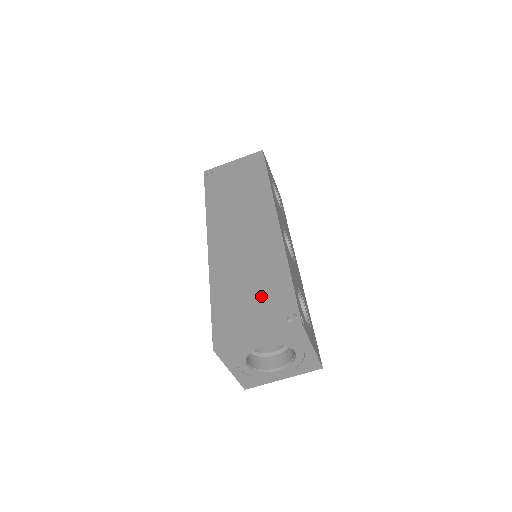
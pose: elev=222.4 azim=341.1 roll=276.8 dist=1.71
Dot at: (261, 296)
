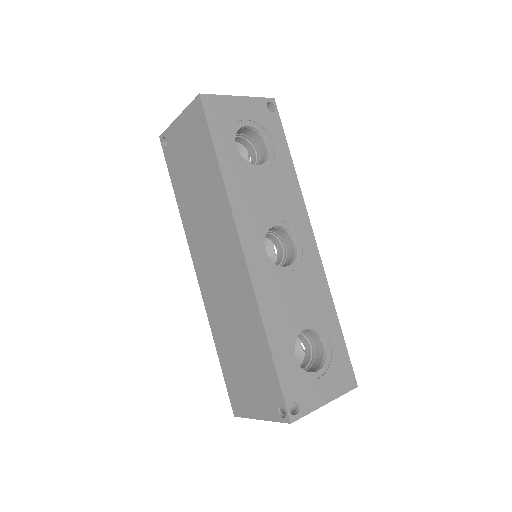
Dot at: (253, 371)
